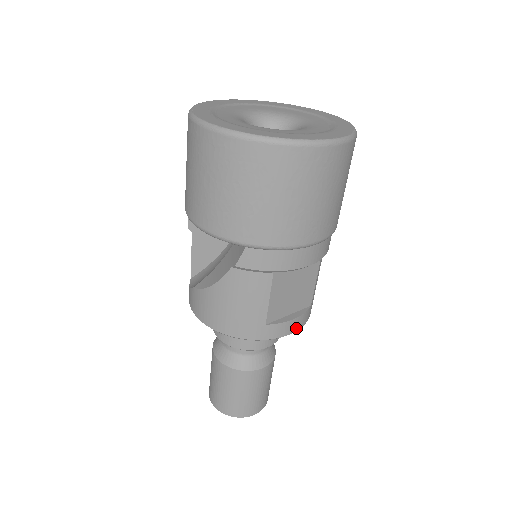
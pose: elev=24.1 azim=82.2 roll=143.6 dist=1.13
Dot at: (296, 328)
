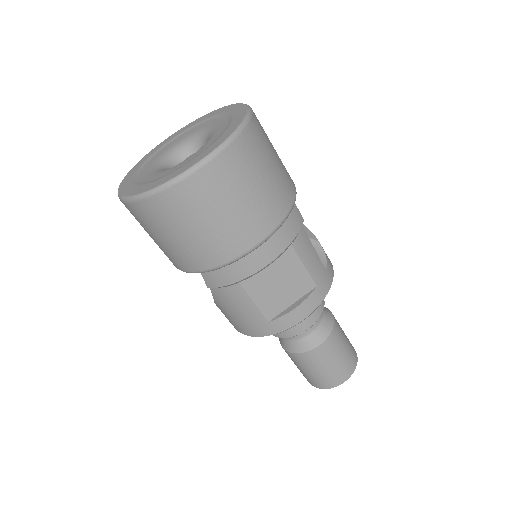
Dot at: (307, 313)
